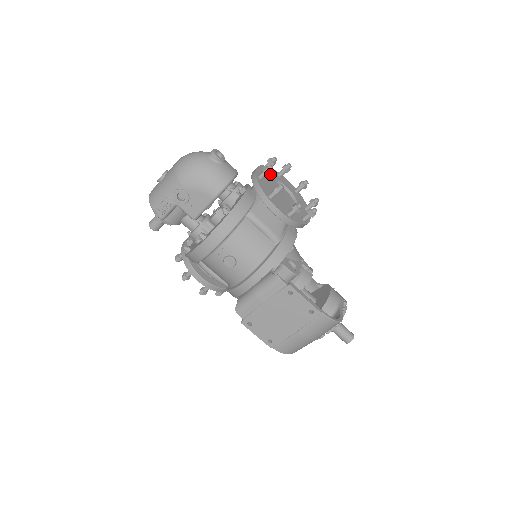
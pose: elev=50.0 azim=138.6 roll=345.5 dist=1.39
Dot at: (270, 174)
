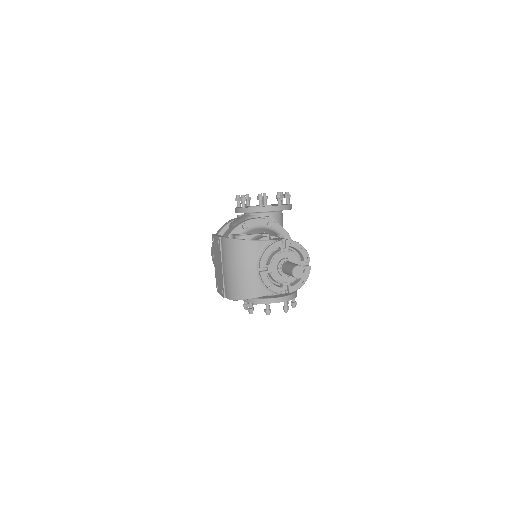
Dot at: (268, 205)
